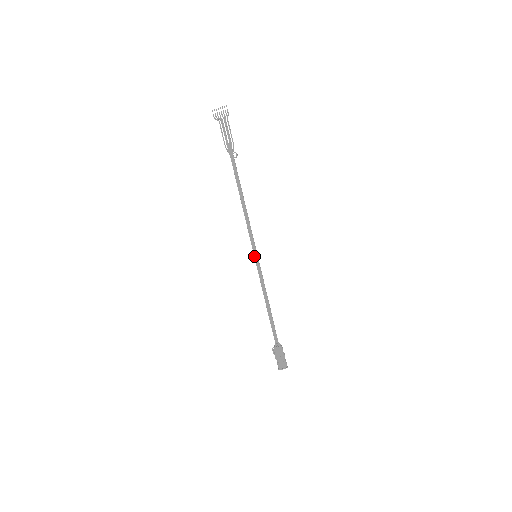
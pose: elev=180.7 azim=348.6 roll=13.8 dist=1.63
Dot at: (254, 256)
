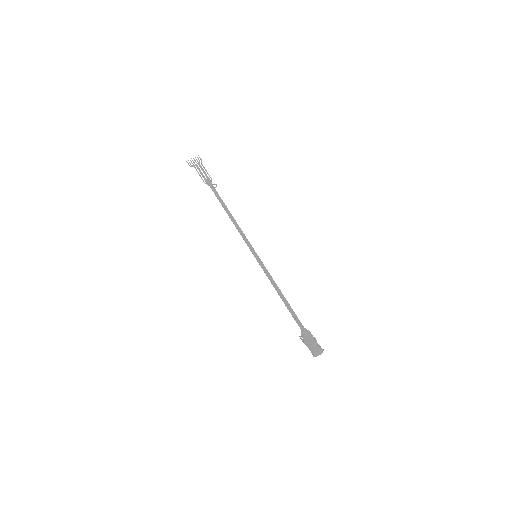
Dot at: (254, 256)
